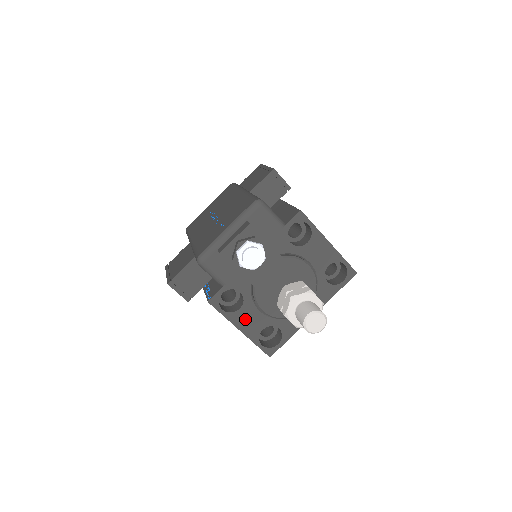
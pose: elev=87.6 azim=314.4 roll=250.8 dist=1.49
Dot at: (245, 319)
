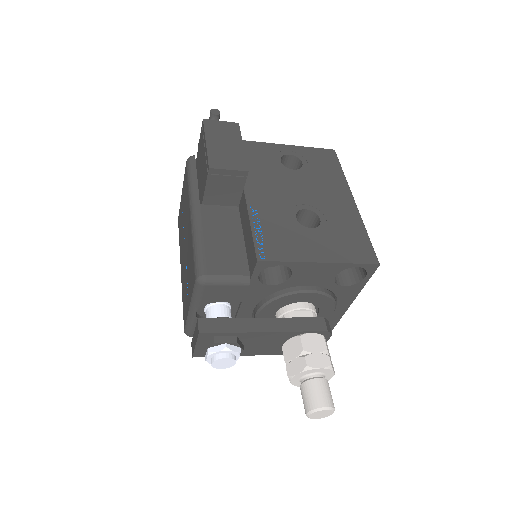
Dot at: occluded
